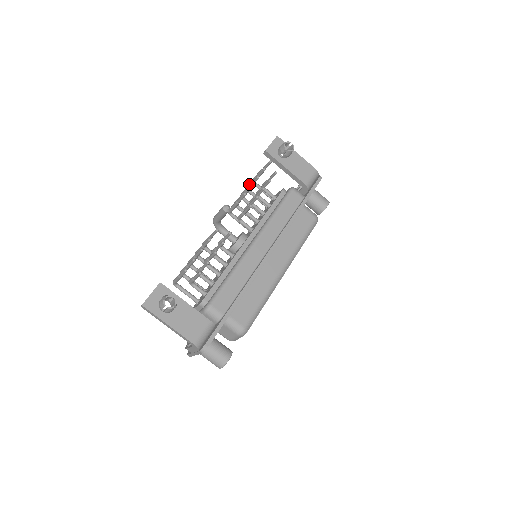
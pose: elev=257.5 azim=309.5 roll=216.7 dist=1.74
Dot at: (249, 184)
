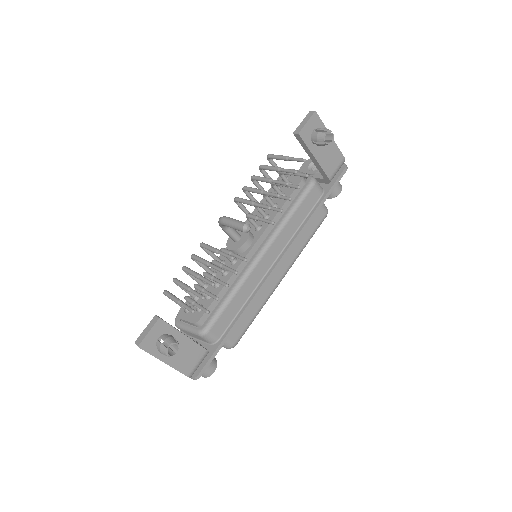
Dot at: (270, 178)
